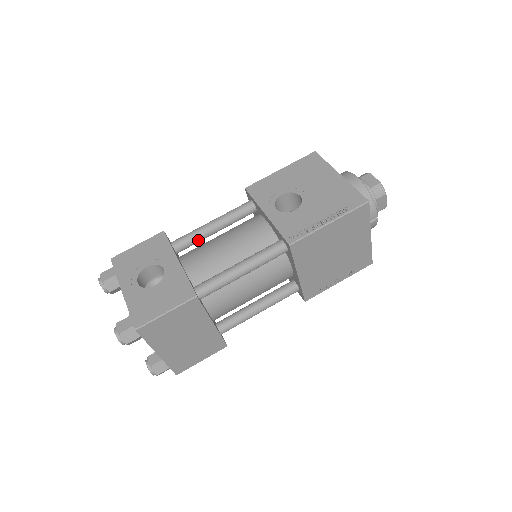
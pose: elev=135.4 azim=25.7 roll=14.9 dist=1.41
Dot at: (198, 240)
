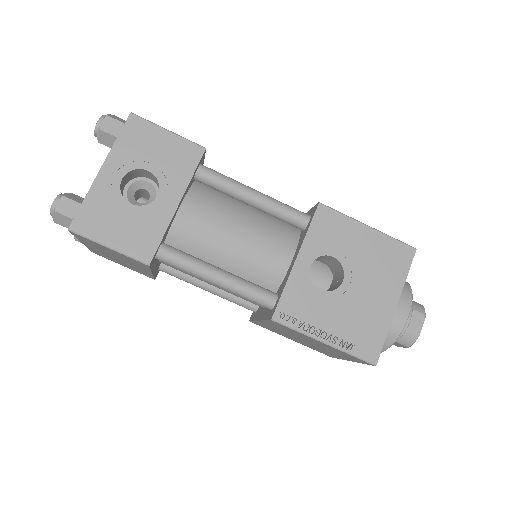
Dot at: (225, 193)
